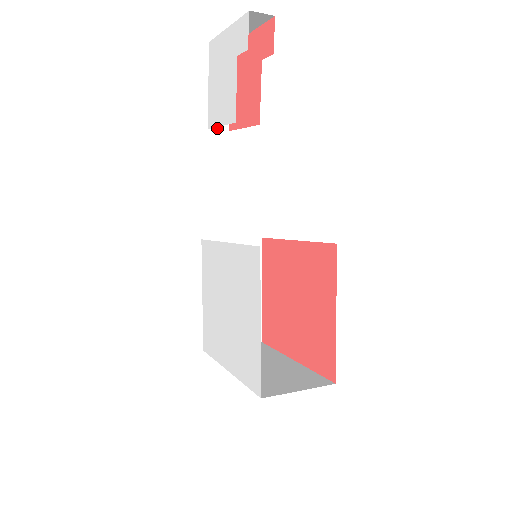
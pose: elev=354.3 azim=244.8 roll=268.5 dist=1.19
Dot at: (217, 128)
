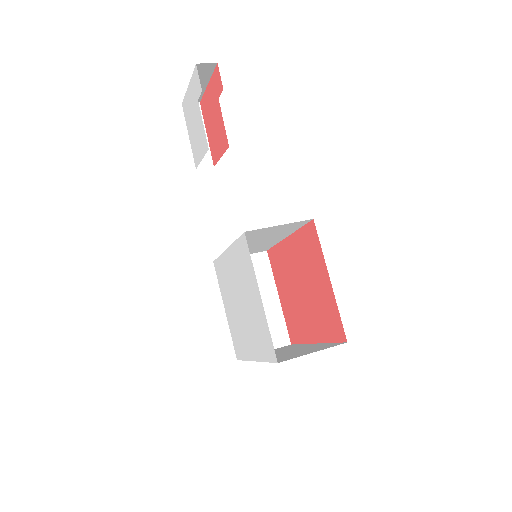
Dot at: (204, 167)
